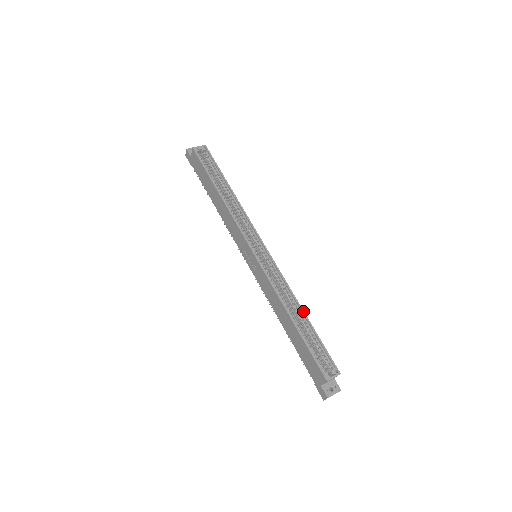
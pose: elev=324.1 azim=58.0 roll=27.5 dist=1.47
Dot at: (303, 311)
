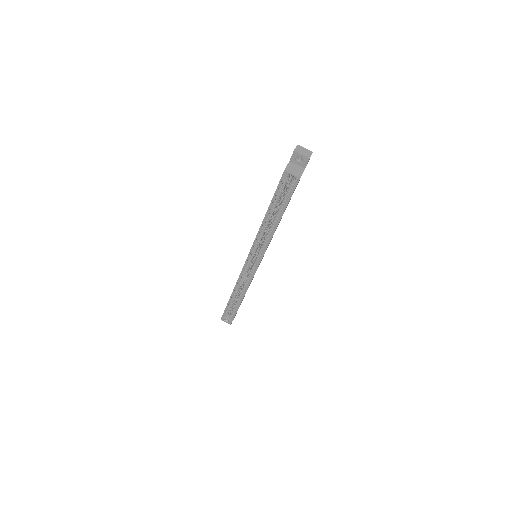
Dot at: occluded
